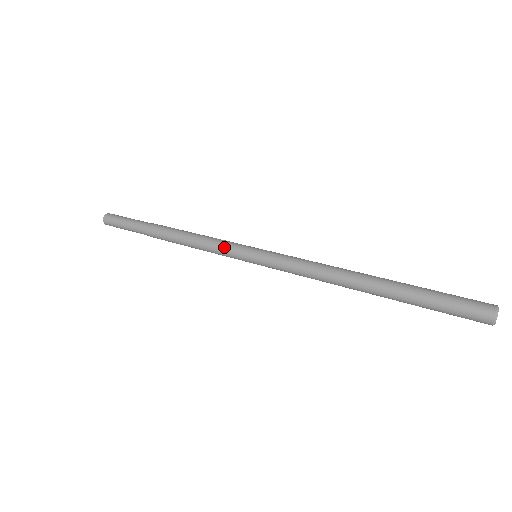
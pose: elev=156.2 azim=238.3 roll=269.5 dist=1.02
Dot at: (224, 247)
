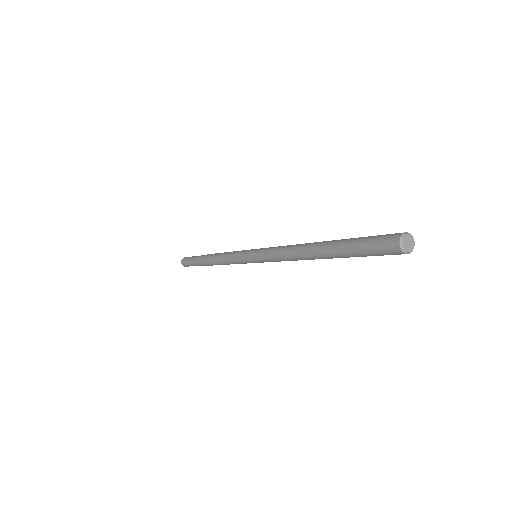
Dot at: (240, 251)
